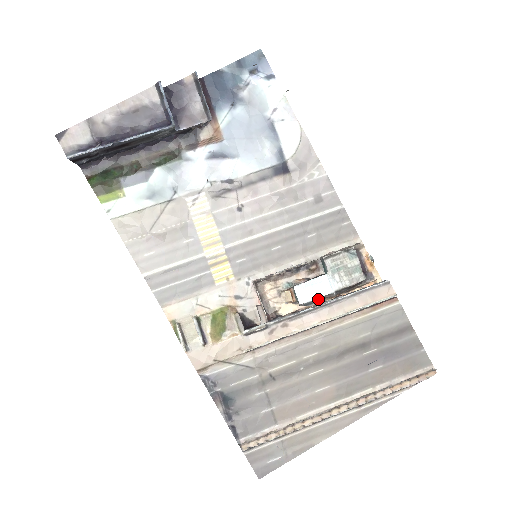
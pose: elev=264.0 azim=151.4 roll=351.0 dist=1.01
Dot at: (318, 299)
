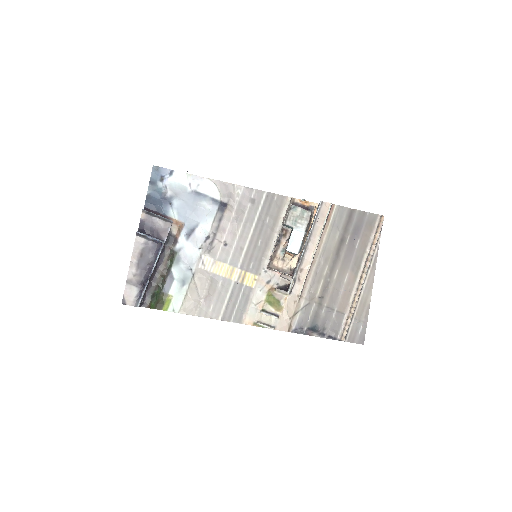
Dot at: (302, 243)
